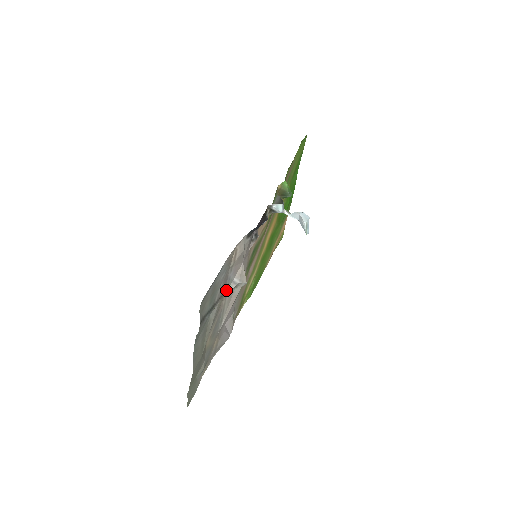
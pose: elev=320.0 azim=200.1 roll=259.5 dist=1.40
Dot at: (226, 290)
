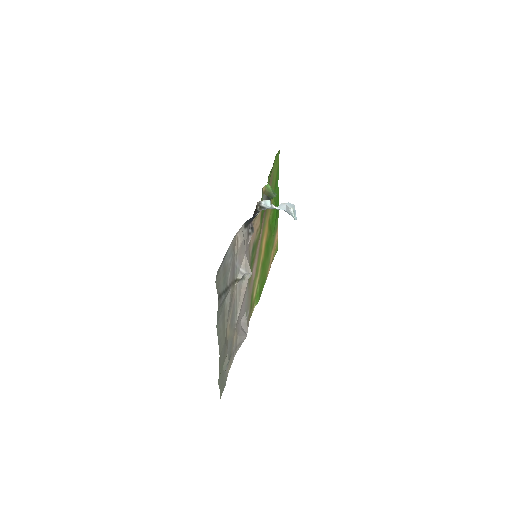
Dot at: (235, 279)
